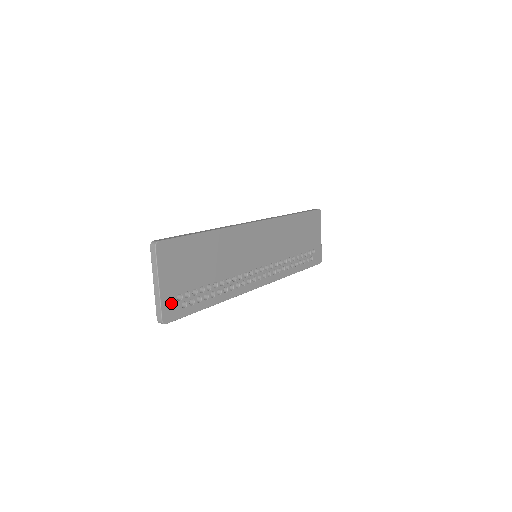
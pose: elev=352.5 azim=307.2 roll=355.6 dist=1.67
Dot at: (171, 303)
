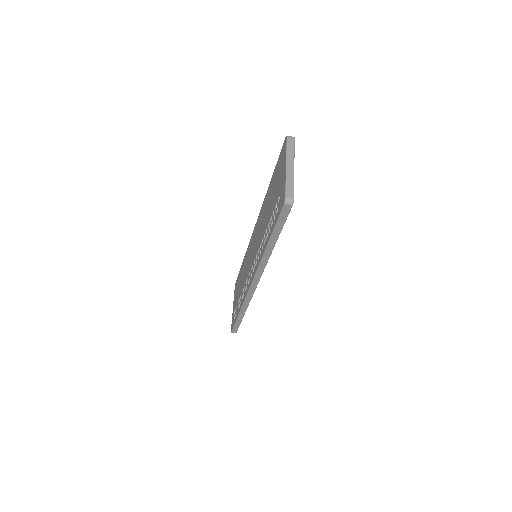
Dot at: occluded
